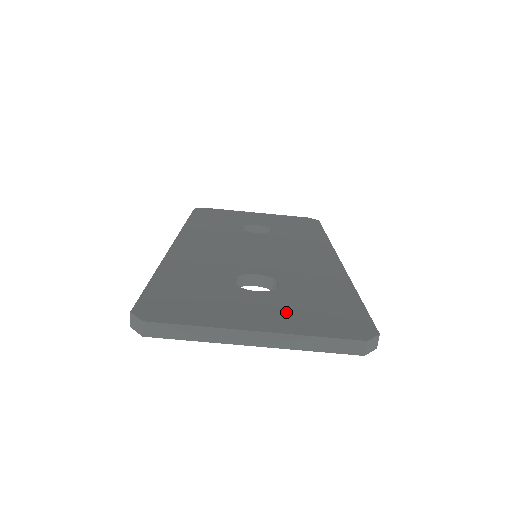
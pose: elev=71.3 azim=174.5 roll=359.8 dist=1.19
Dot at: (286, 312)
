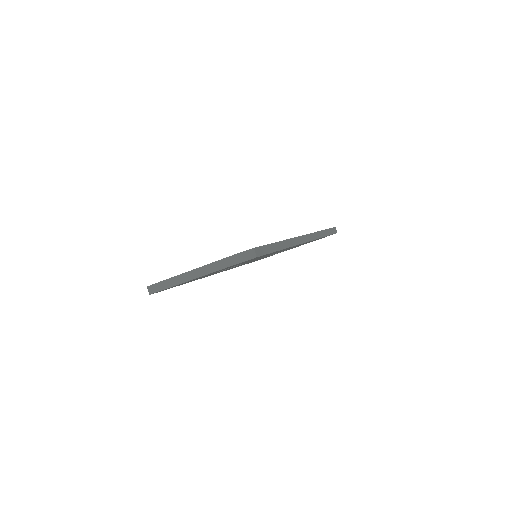
Dot at: occluded
